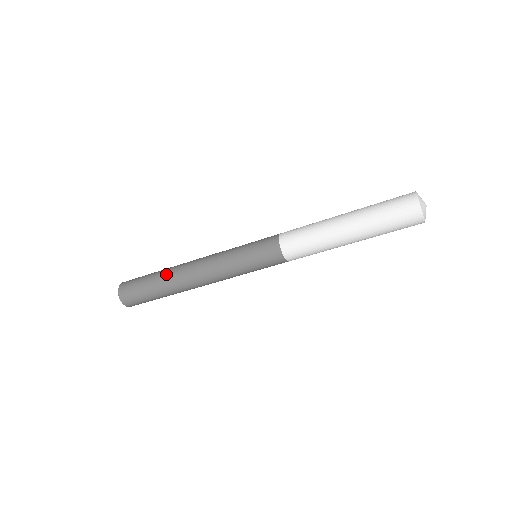
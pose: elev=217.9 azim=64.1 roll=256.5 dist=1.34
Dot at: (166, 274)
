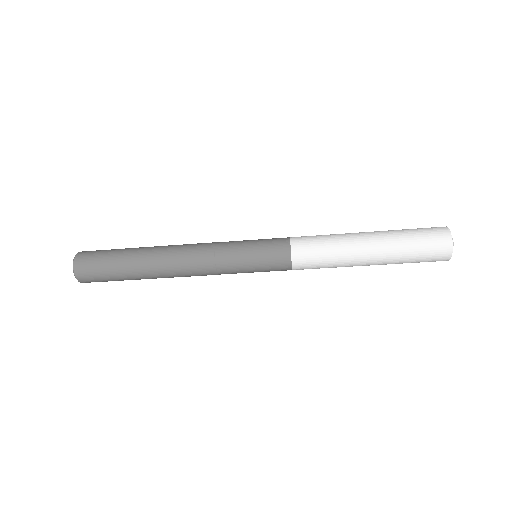
Dot at: (142, 266)
